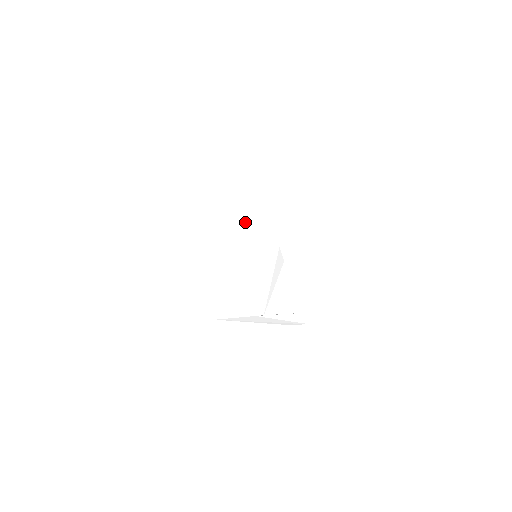
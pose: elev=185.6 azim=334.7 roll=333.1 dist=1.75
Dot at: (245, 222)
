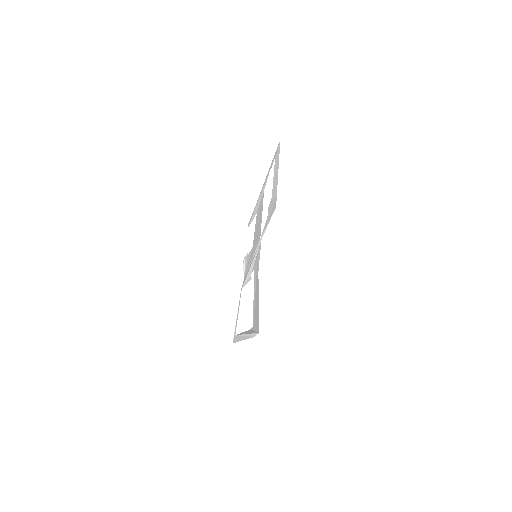
Dot at: (258, 220)
